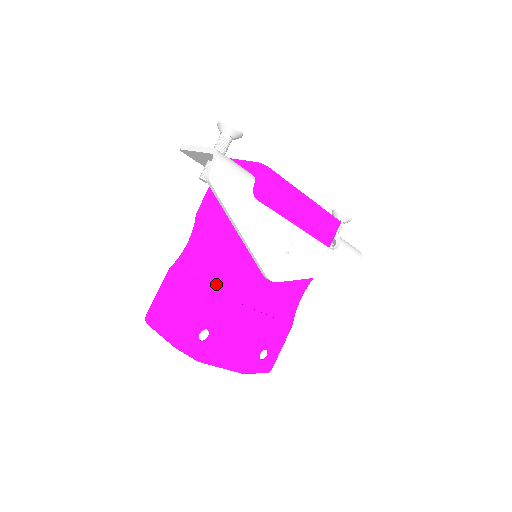
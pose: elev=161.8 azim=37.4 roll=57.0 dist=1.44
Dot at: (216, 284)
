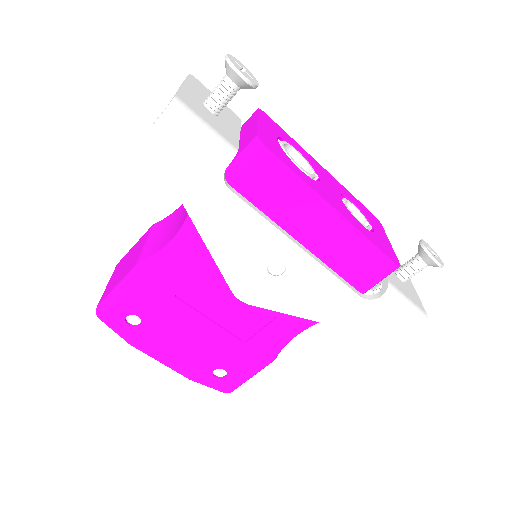
Dot at: (155, 272)
